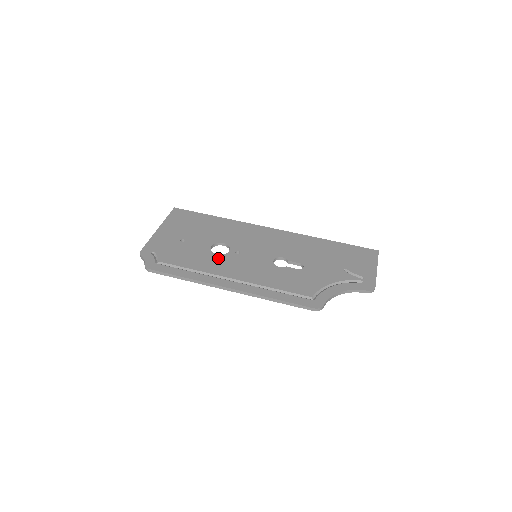
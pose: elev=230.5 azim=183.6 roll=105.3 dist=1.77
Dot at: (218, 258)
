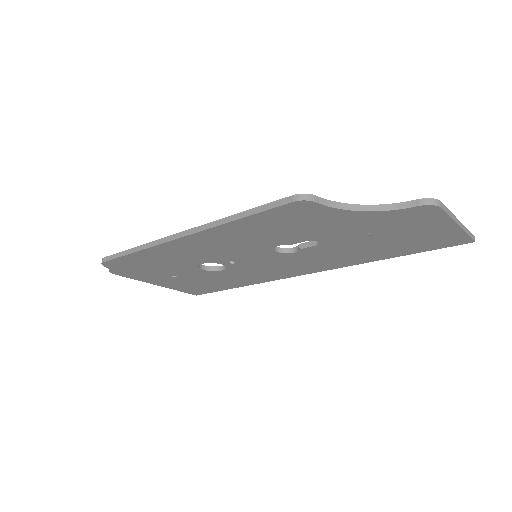
Dot at: occluded
